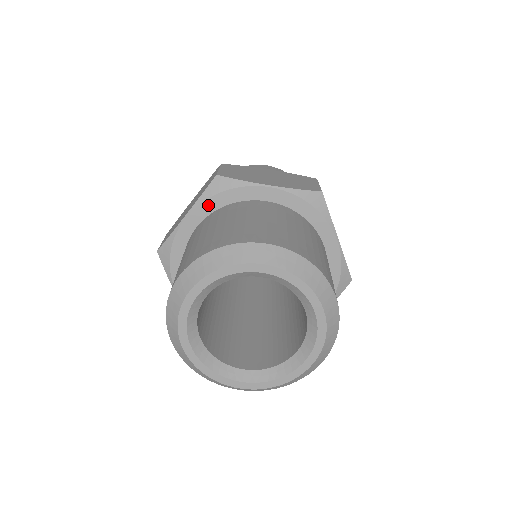
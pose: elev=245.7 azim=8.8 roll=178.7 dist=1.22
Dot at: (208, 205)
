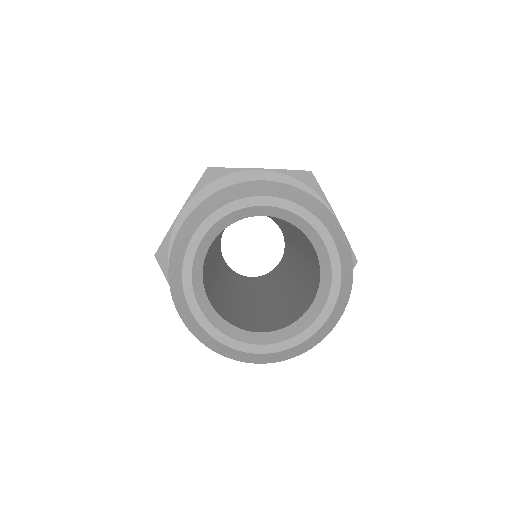
Dot at: (202, 196)
